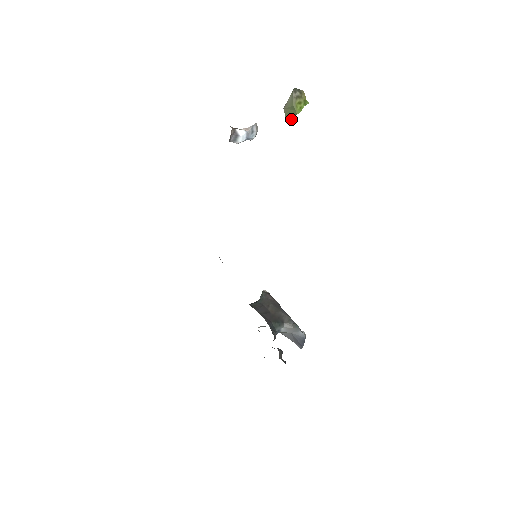
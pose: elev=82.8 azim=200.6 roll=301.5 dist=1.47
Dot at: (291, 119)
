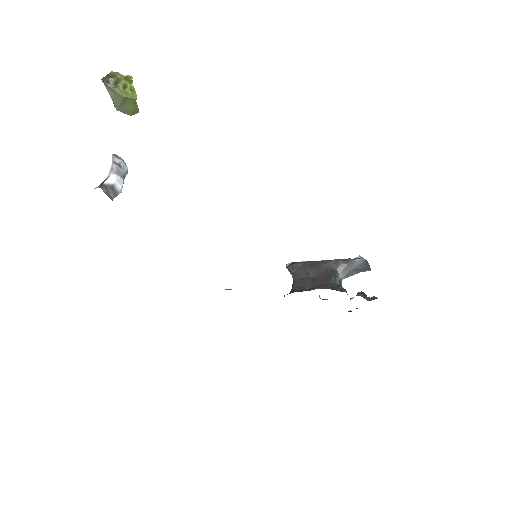
Dot at: (136, 111)
